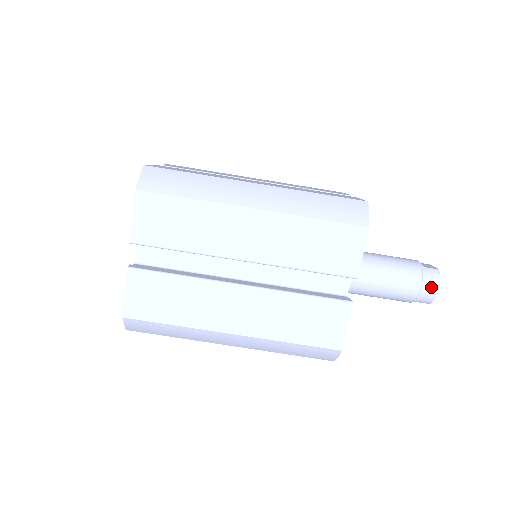
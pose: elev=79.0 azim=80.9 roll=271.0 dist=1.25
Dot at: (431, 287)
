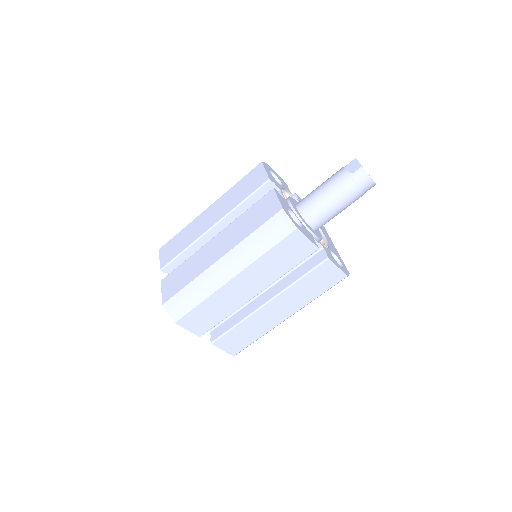
Dot at: (366, 183)
